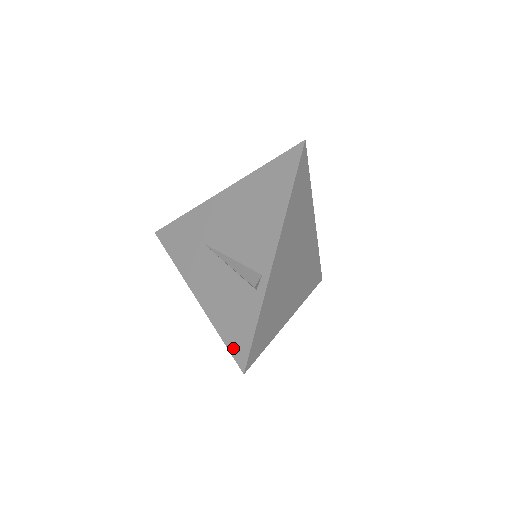
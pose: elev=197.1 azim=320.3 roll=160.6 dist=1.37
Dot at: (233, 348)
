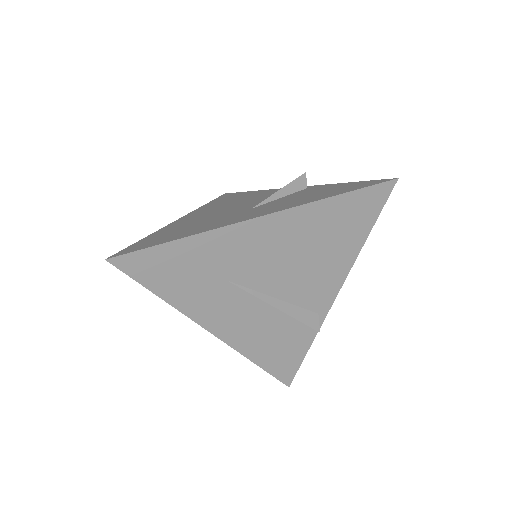
Dot at: (277, 373)
